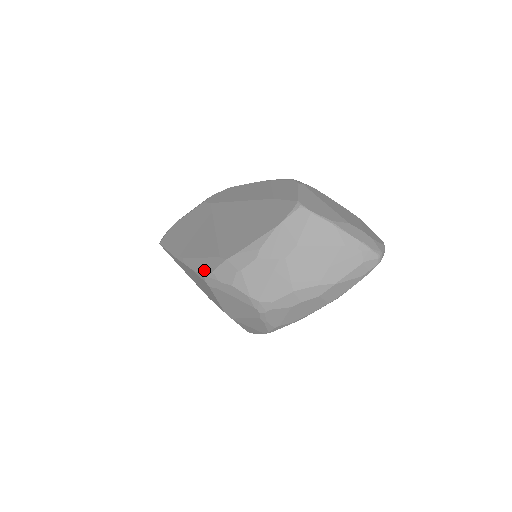
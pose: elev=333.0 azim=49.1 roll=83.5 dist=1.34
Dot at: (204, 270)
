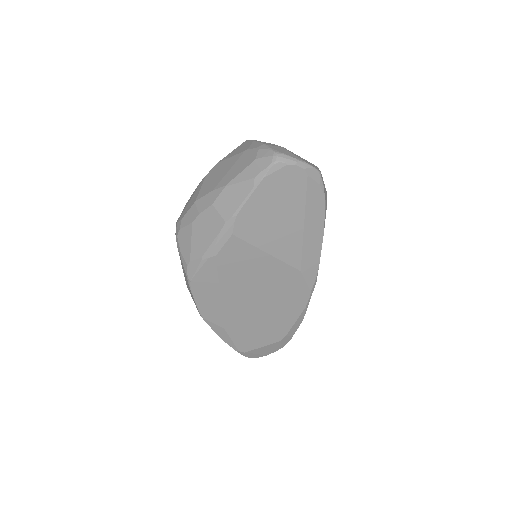
Dot at: occluded
